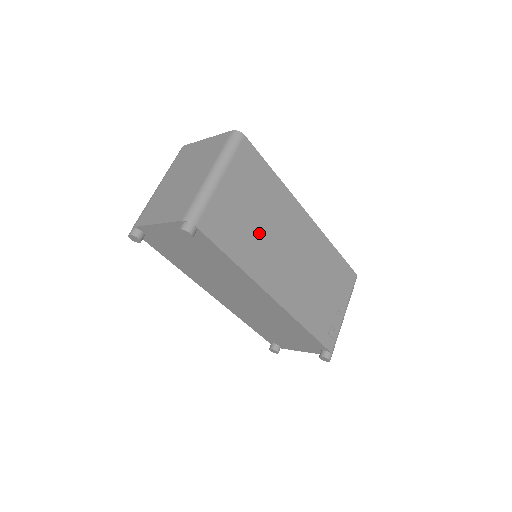
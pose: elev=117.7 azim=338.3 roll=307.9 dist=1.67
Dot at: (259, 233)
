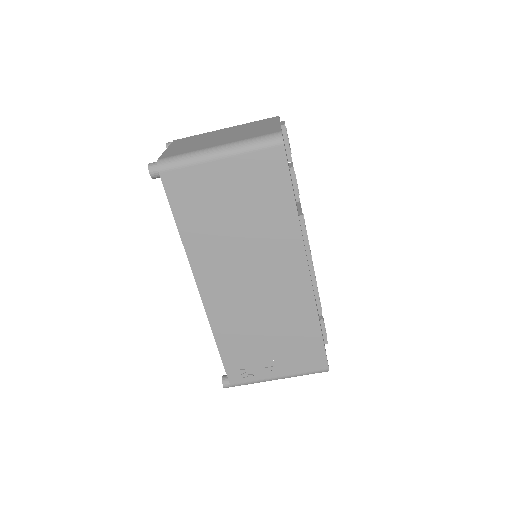
Dot at: (227, 232)
